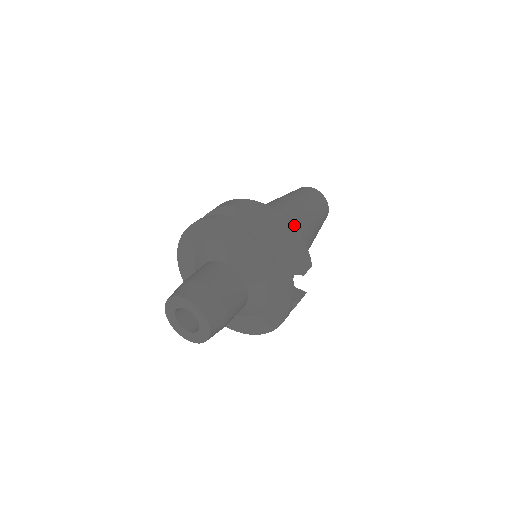
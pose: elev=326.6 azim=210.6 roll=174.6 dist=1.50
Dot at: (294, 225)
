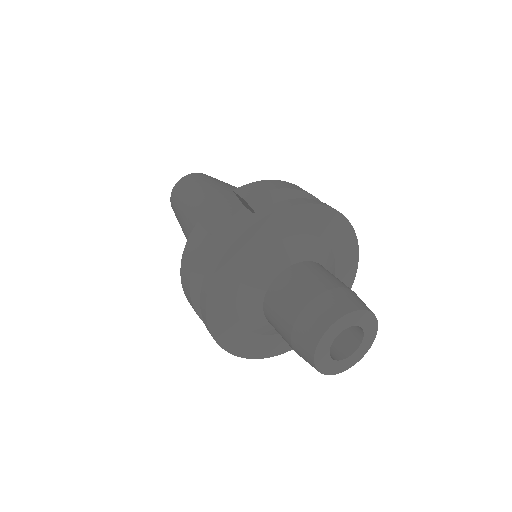
Dot at: occluded
